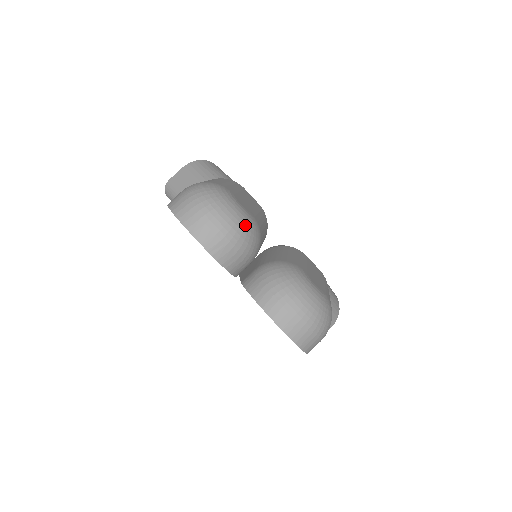
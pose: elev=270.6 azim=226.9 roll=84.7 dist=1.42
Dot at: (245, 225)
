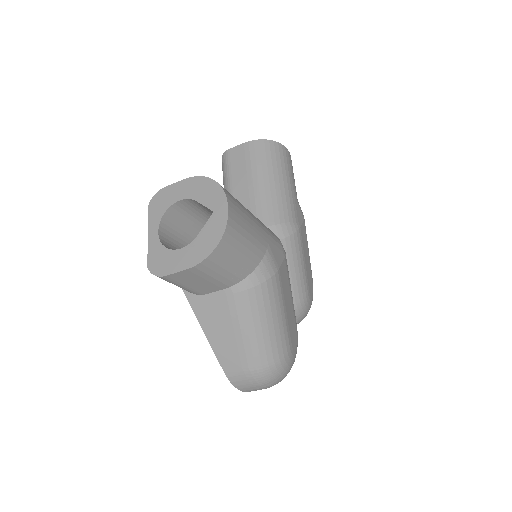
Dot at: occluded
